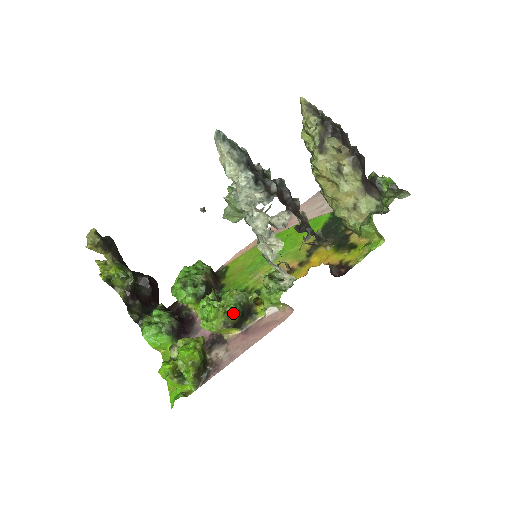
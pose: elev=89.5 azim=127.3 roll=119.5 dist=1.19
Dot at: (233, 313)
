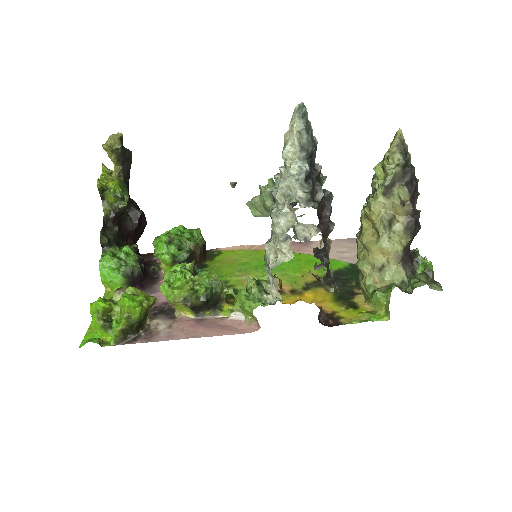
Dot at: (199, 294)
